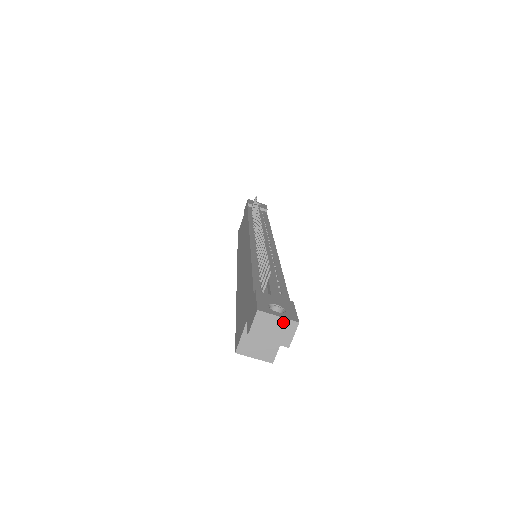
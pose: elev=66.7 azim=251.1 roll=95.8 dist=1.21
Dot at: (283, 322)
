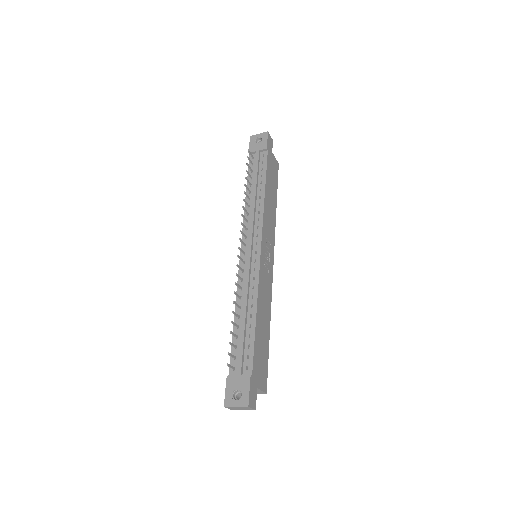
Dot at: (241, 407)
